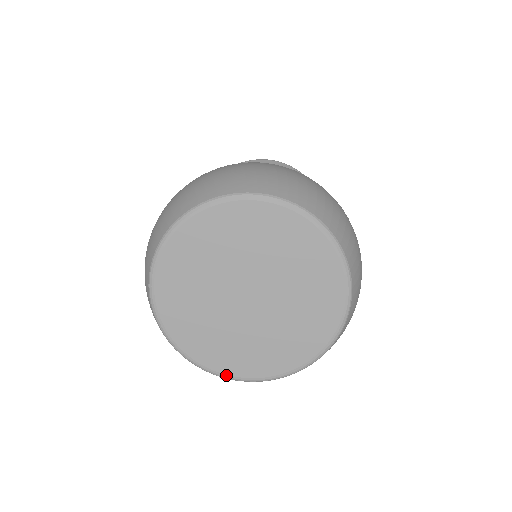
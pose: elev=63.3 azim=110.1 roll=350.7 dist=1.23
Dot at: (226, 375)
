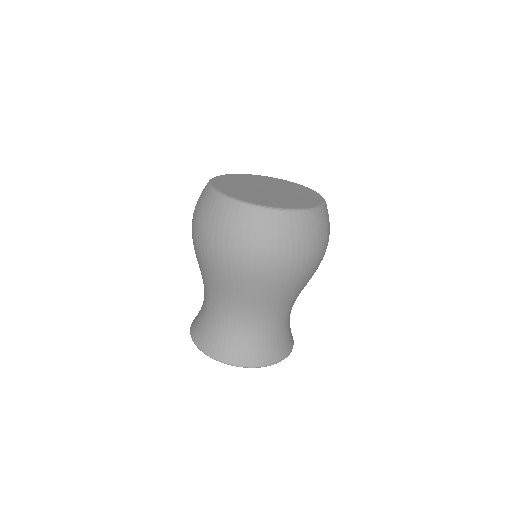
Dot at: (227, 195)
